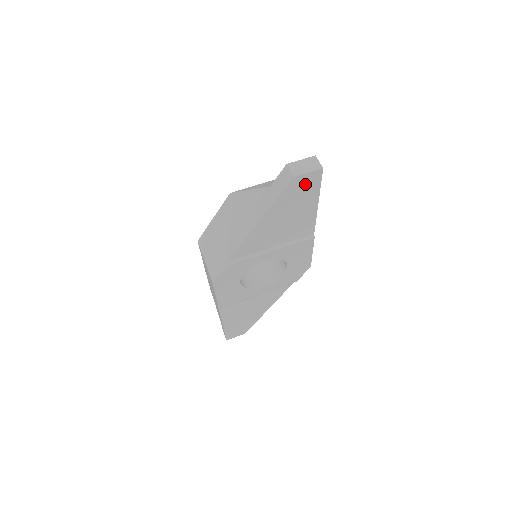
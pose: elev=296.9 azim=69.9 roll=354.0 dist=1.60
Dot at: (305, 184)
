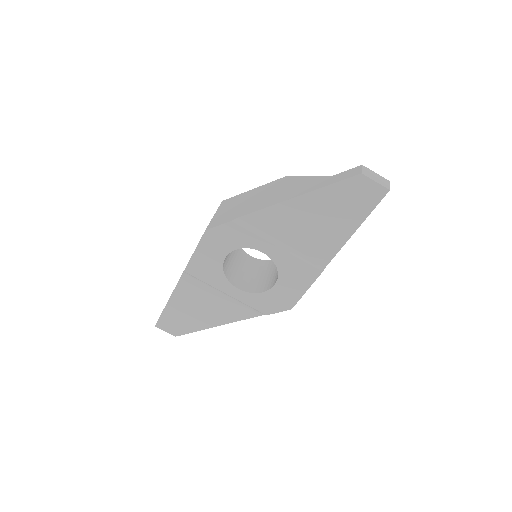
Dot at: (363, 193)
